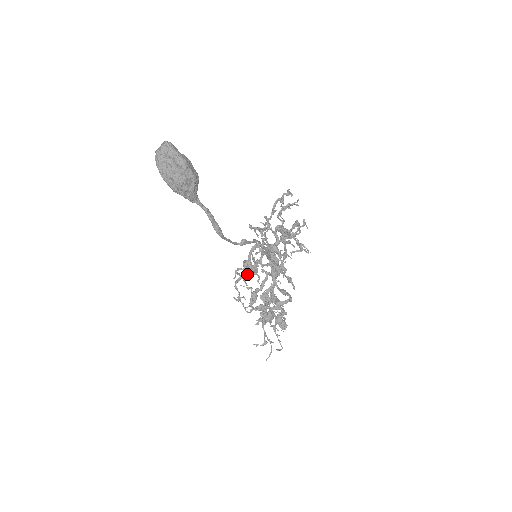
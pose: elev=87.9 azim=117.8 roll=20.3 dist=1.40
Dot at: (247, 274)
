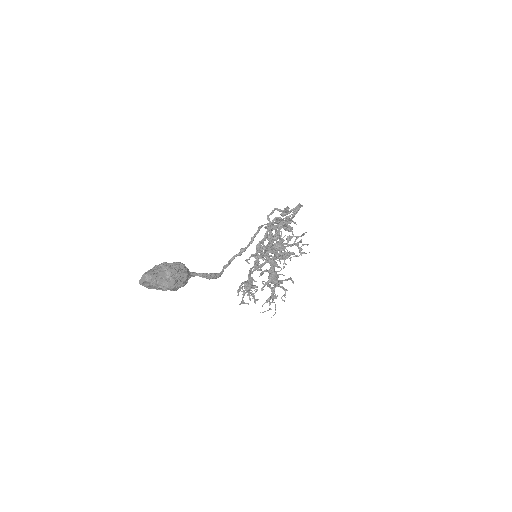
Dot at: (249, 296)
